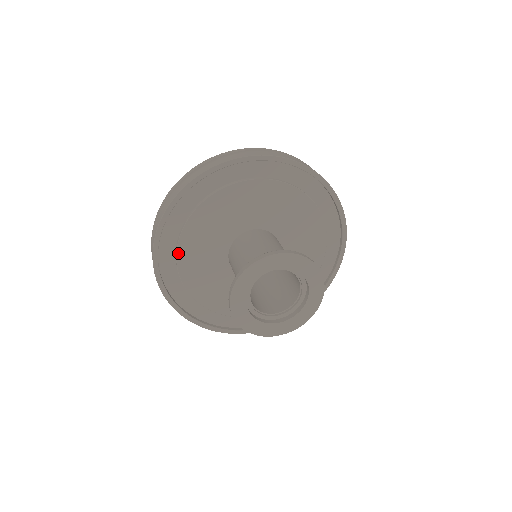
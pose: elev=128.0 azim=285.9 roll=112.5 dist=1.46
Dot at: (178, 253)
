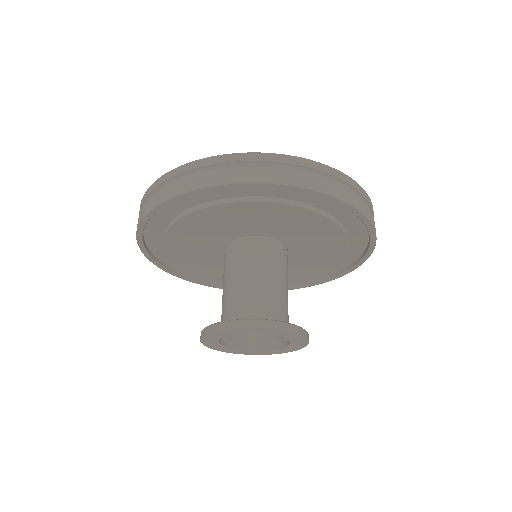
Dot at: (166, 239)
